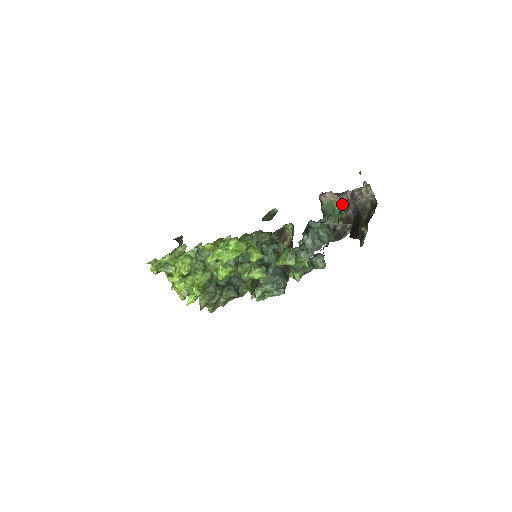
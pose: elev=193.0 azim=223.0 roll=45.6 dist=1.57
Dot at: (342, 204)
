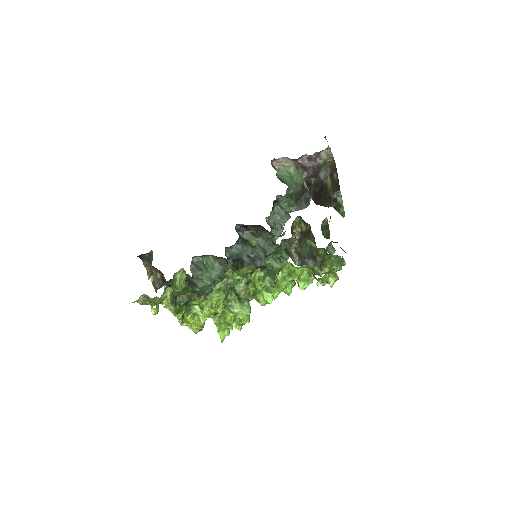
Dot at: (297, 169)
